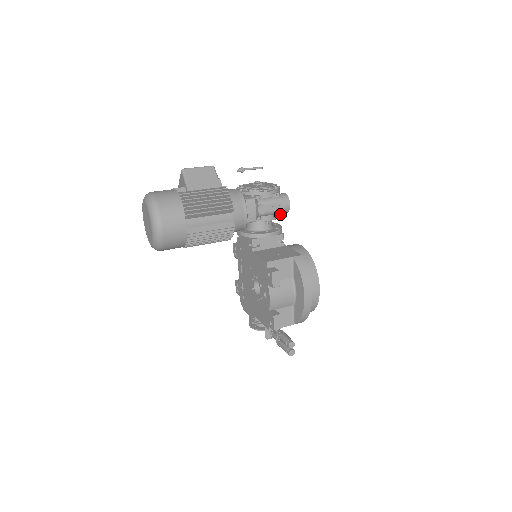
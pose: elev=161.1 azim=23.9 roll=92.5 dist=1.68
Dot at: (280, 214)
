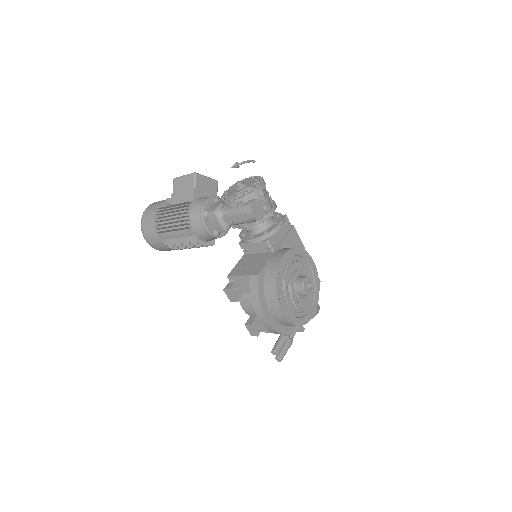
Dot at: (264, 218)
